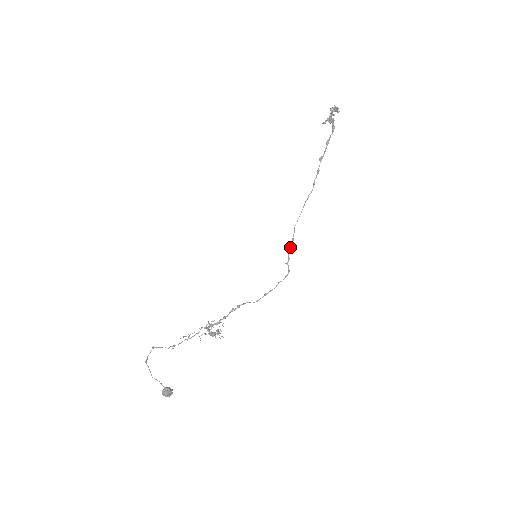
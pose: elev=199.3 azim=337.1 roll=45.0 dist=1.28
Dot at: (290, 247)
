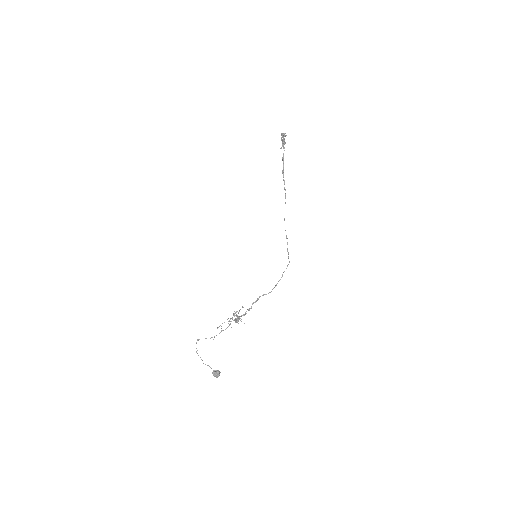
Dot at: occluded
